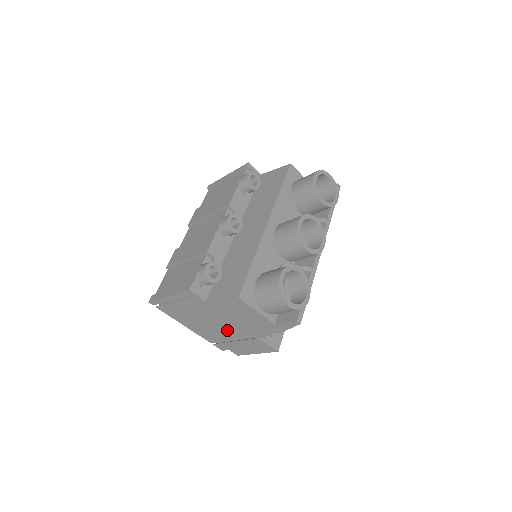
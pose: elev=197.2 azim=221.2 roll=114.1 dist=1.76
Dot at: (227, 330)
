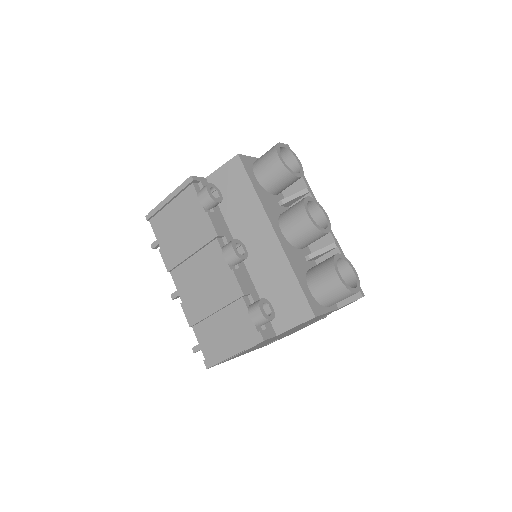
Dot at: occluded
